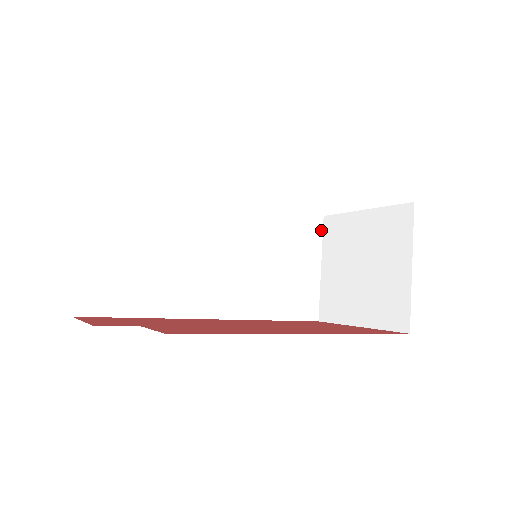
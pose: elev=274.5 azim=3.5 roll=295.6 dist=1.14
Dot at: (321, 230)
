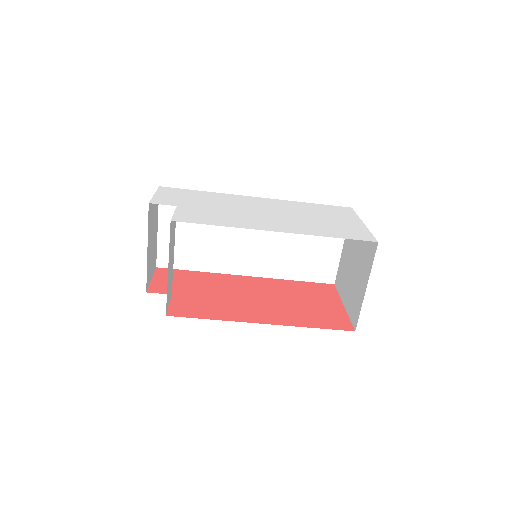
Dot at: occluded
